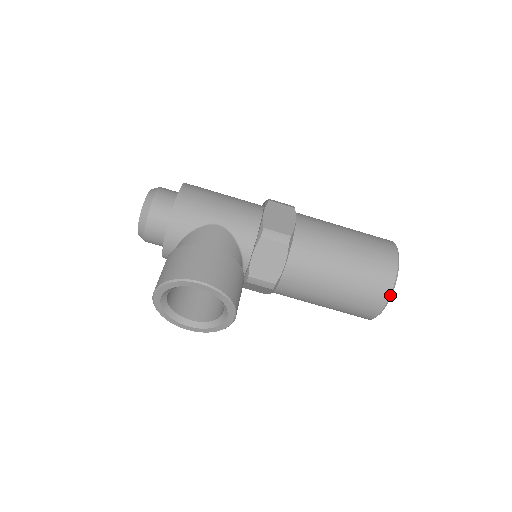
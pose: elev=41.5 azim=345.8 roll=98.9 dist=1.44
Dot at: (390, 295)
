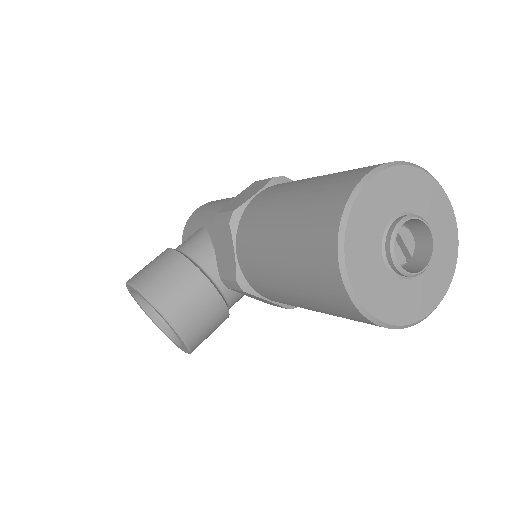
Dot at: (339, 258)
